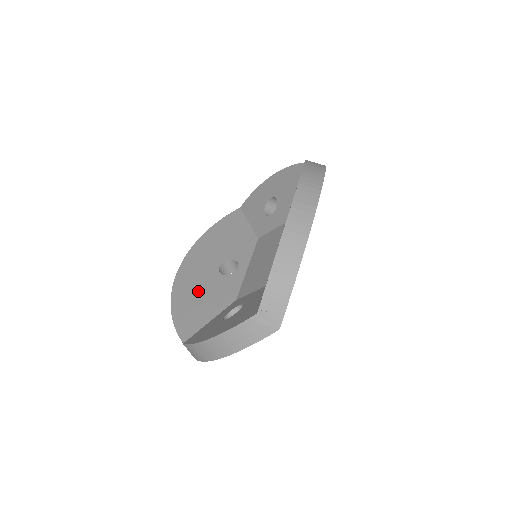
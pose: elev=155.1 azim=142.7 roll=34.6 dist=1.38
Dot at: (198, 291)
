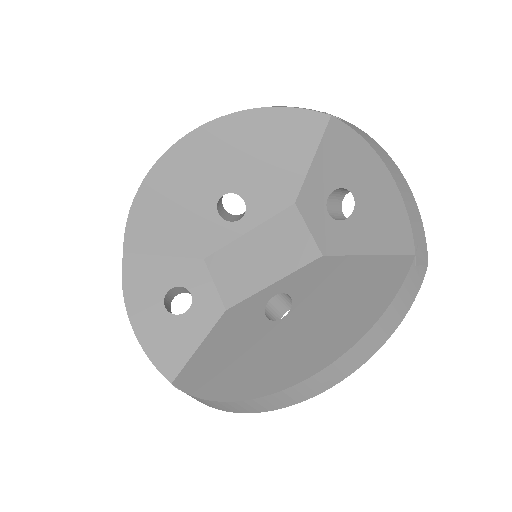
Dot at: (178, 204)
